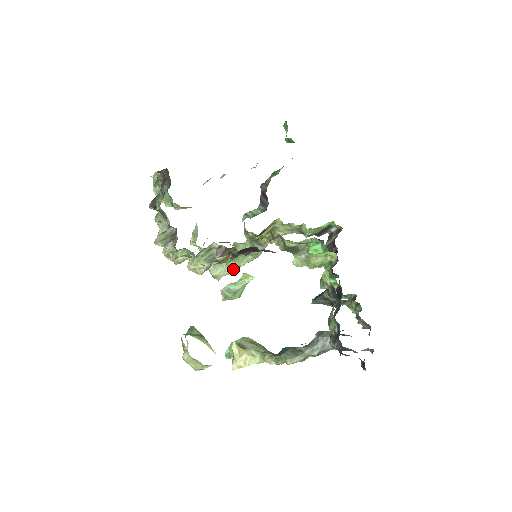
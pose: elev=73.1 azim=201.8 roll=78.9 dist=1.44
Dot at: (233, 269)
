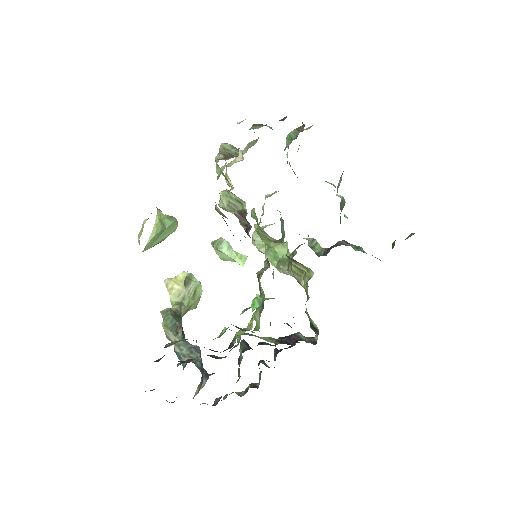
Dot at: (263, 252)
